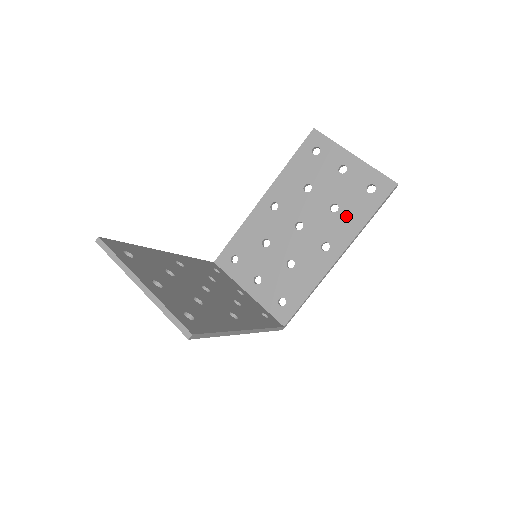
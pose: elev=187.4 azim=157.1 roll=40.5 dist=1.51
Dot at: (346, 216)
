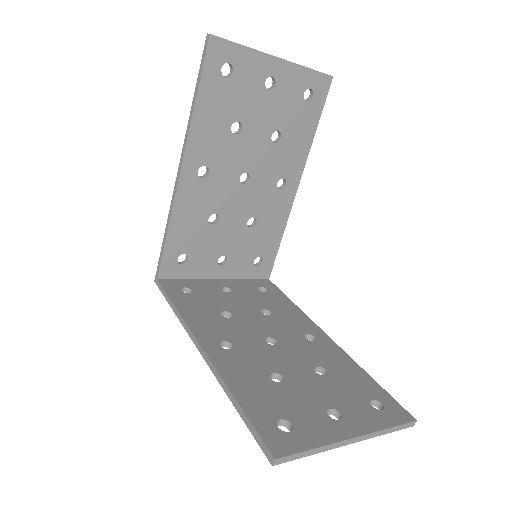
Dot at: (292, 140)
